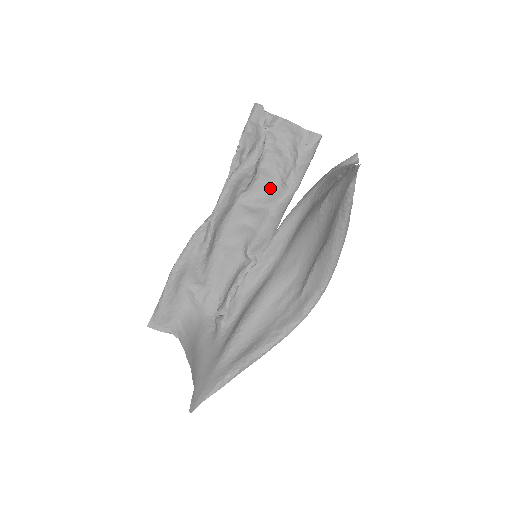
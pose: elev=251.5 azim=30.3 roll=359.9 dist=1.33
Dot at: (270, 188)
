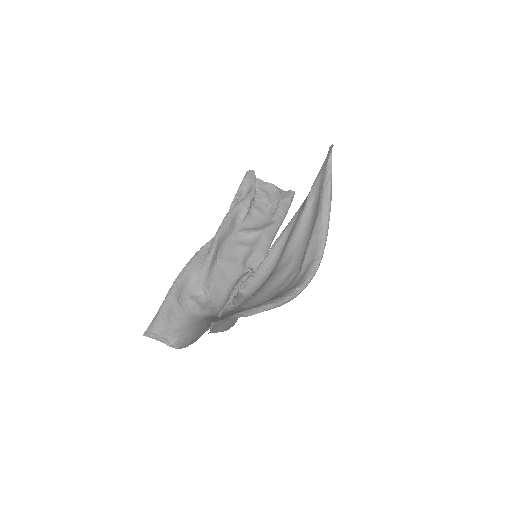
Dot at: (261, 222)
